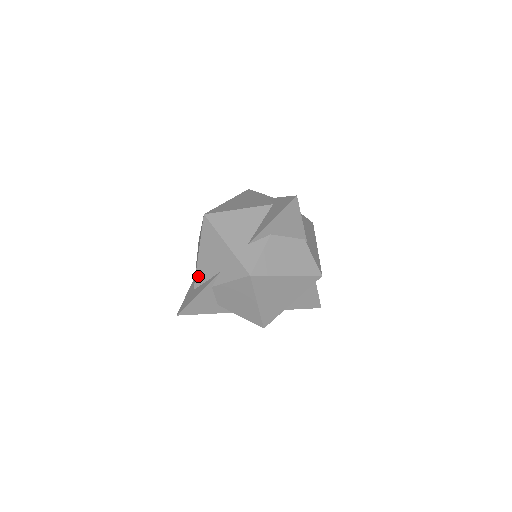
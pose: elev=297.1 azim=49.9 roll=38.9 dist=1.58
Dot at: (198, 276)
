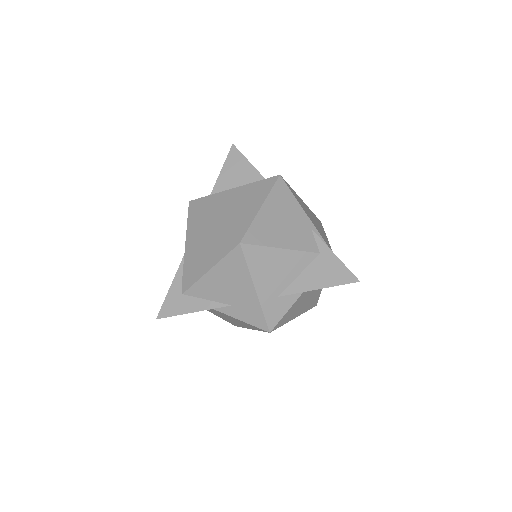
Dot at: (196, 288)
